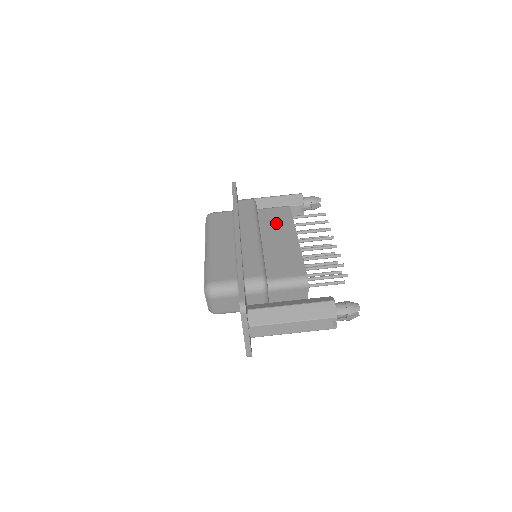
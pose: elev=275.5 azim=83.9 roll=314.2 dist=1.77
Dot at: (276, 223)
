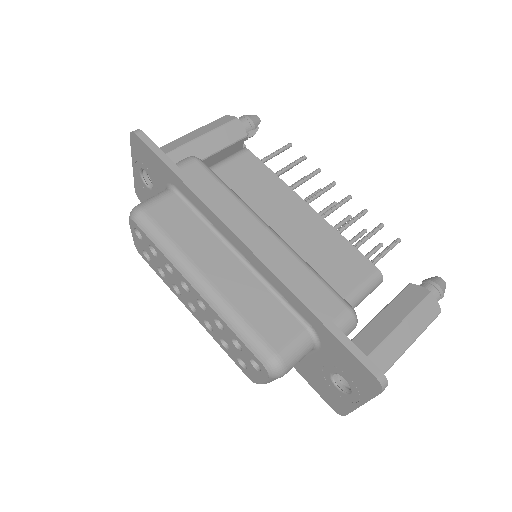
Dot at: (259, 190)
